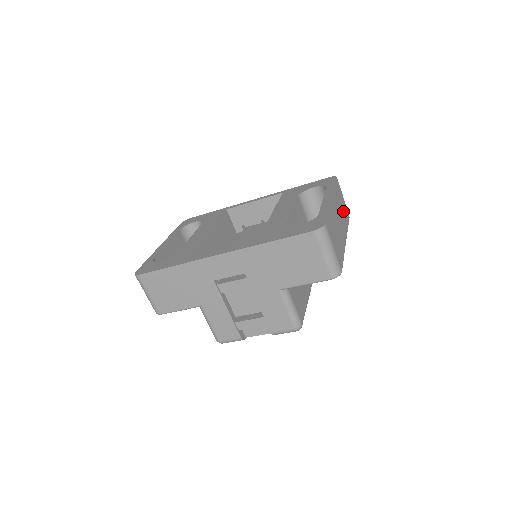
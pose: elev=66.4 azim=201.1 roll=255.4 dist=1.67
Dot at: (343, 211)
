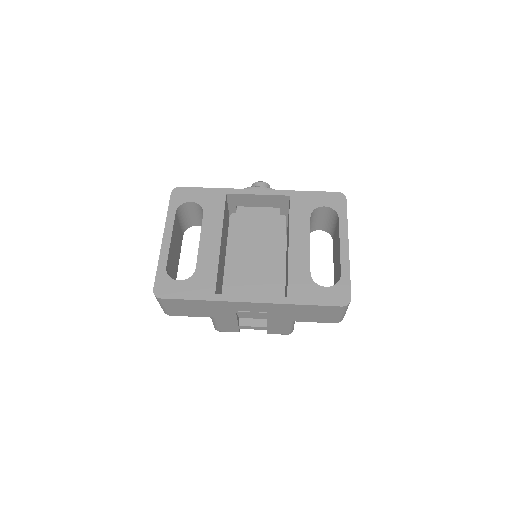
Dot at: occluded
